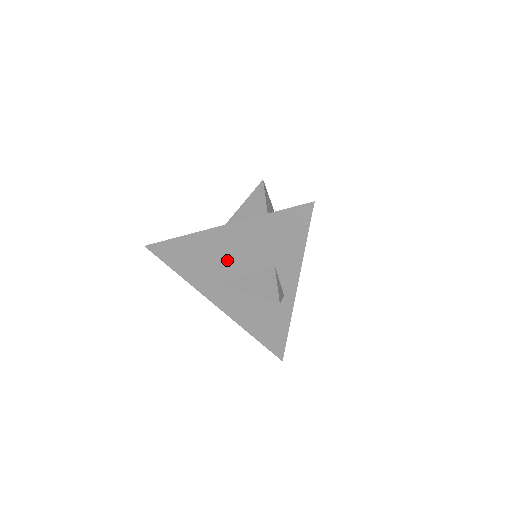
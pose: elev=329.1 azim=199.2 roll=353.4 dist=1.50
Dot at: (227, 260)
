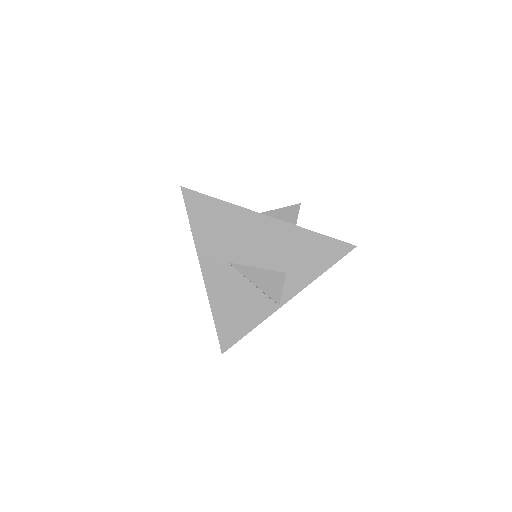
Dot at: (249, 245)
